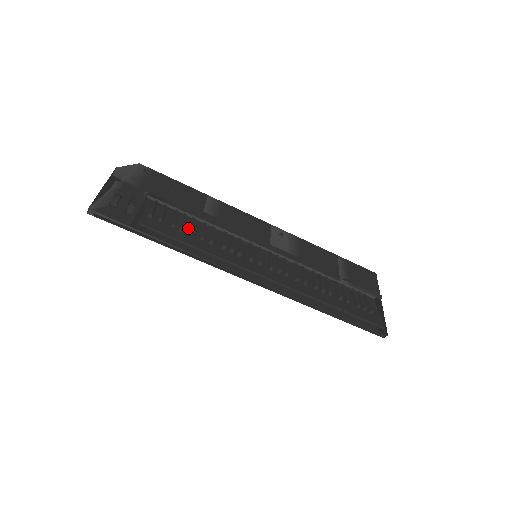
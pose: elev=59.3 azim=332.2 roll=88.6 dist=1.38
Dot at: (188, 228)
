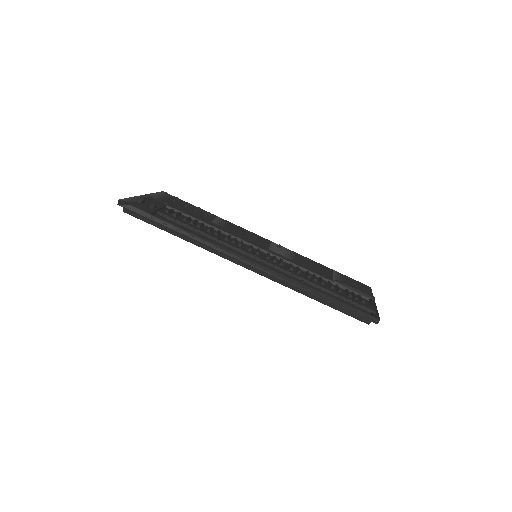
Dot at: occluded
